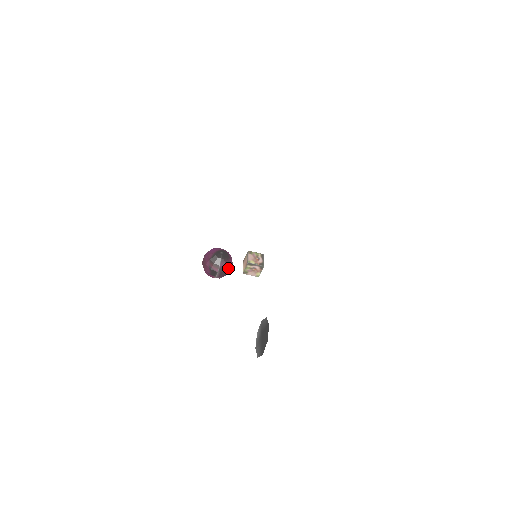
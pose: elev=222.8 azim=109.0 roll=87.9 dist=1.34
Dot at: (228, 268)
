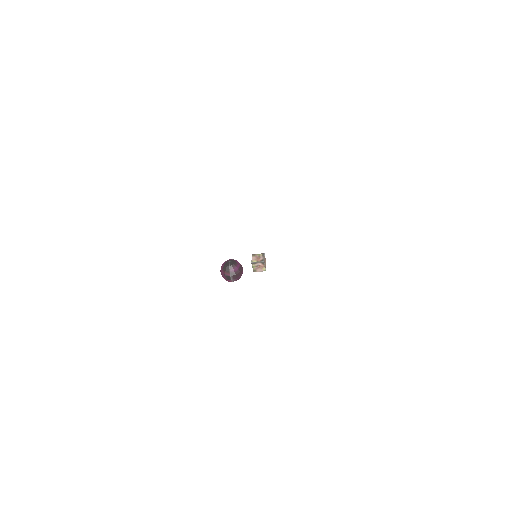
Dot at: (237, 271)
